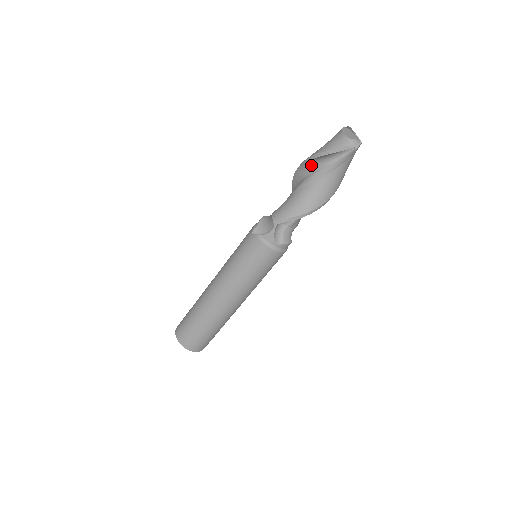
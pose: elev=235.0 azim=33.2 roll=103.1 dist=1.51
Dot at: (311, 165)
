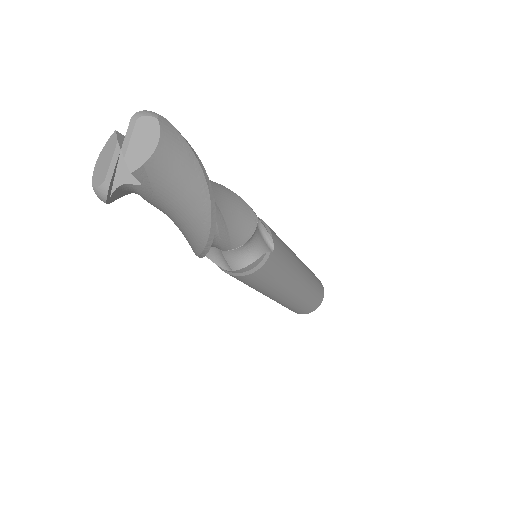
Dot at: occluded
